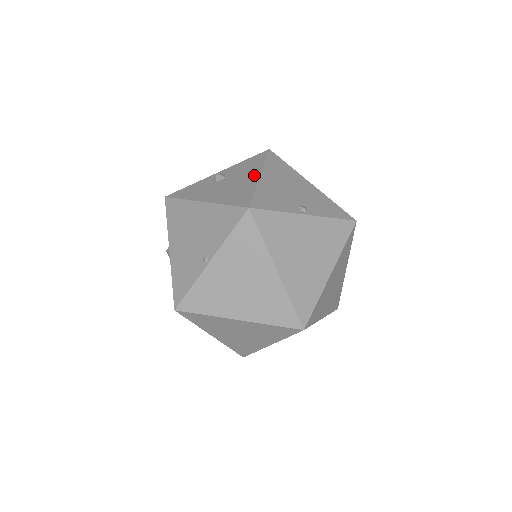
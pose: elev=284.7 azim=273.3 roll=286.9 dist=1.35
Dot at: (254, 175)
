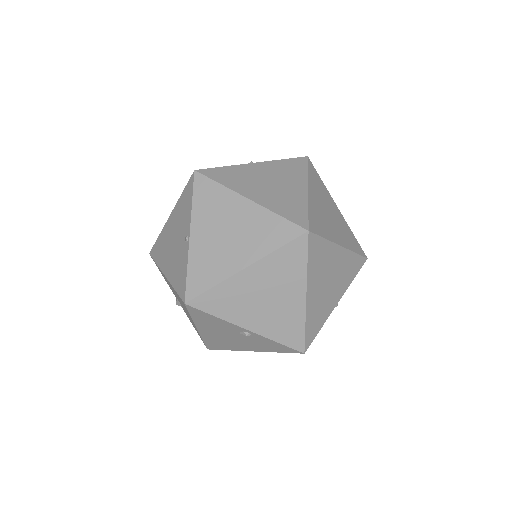
Dot at: occluded
